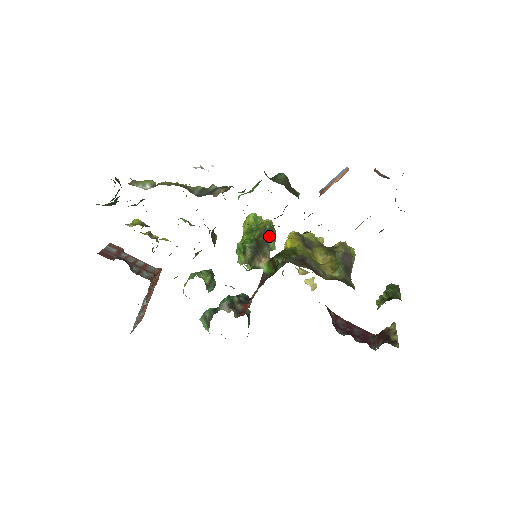
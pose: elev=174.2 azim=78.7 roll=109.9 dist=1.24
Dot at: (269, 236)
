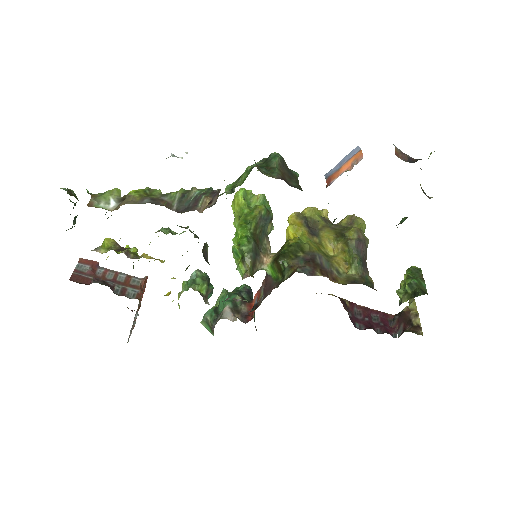
Dot at: (266, 223)
